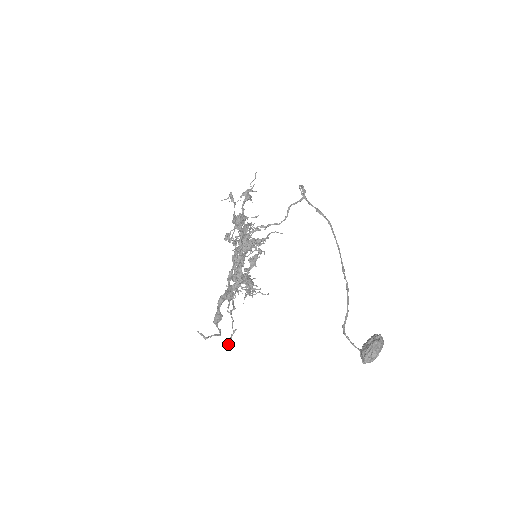
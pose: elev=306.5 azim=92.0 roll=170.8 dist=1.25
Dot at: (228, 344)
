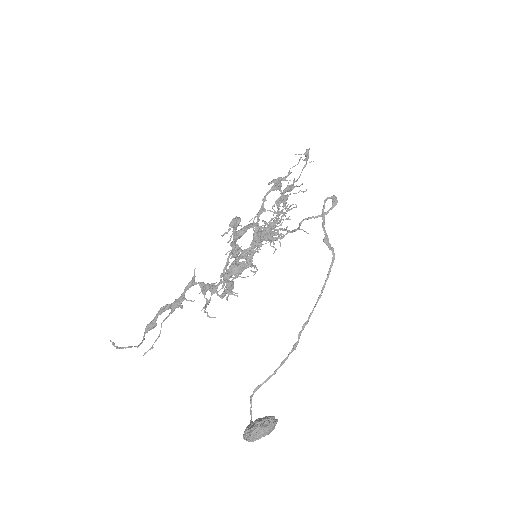
Dot at: occluded
